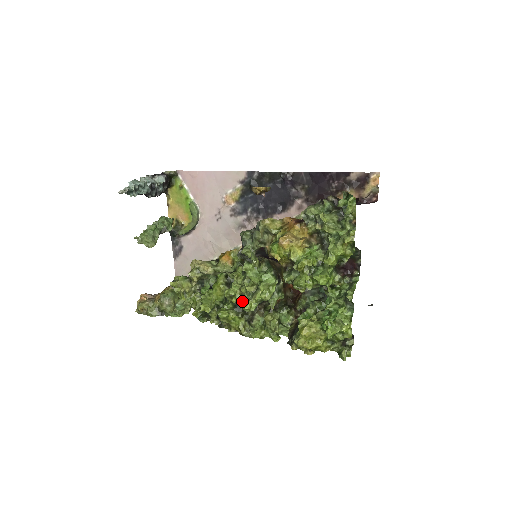
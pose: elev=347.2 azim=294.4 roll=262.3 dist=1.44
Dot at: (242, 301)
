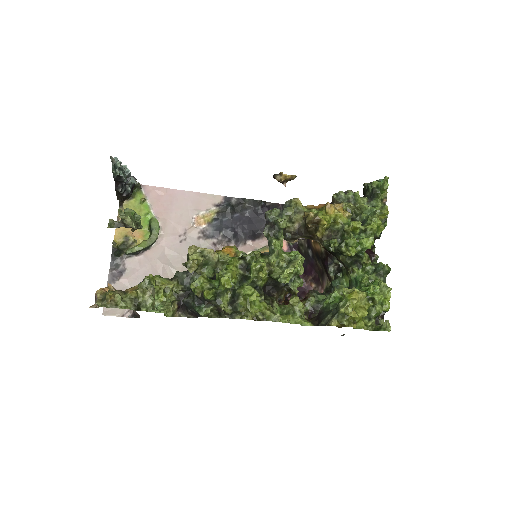
Dot at: (273, 274)
